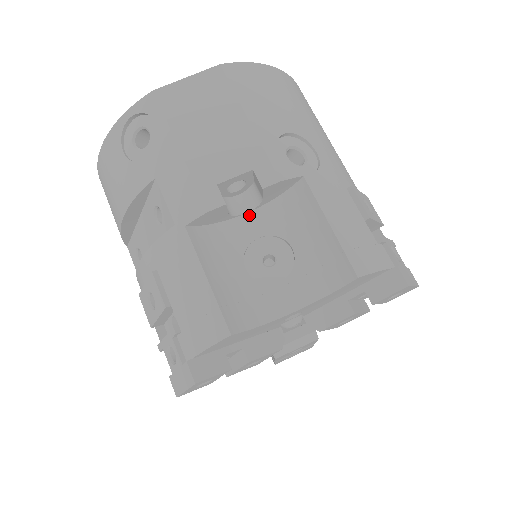
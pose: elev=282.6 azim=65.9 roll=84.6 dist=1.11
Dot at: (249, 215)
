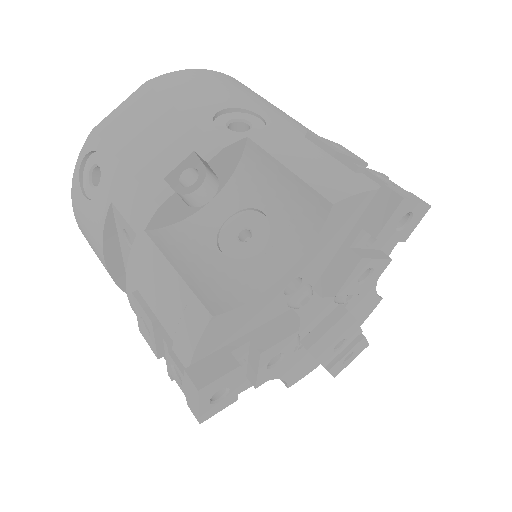
Dot at: (213, 202)
